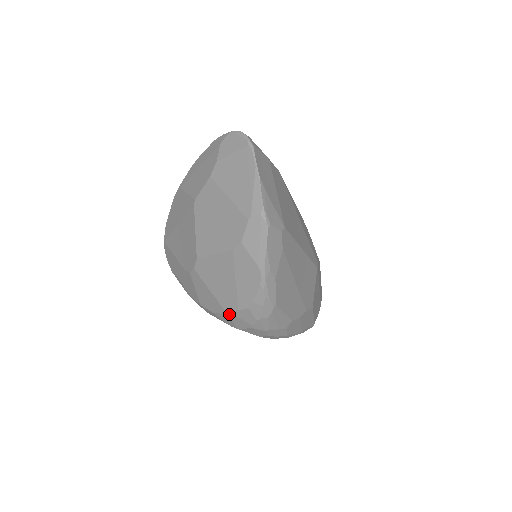
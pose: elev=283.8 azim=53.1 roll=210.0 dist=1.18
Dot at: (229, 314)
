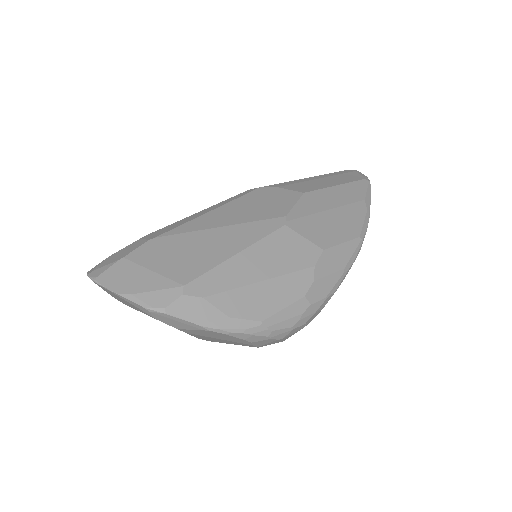
Dot at: (258, 347)
